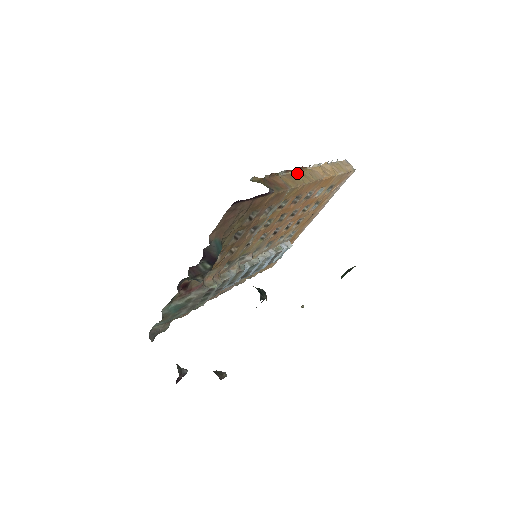
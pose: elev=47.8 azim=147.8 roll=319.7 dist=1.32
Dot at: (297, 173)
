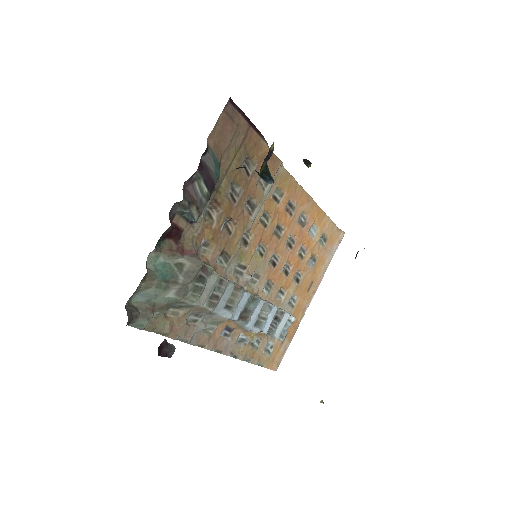
Dot at: occluded
